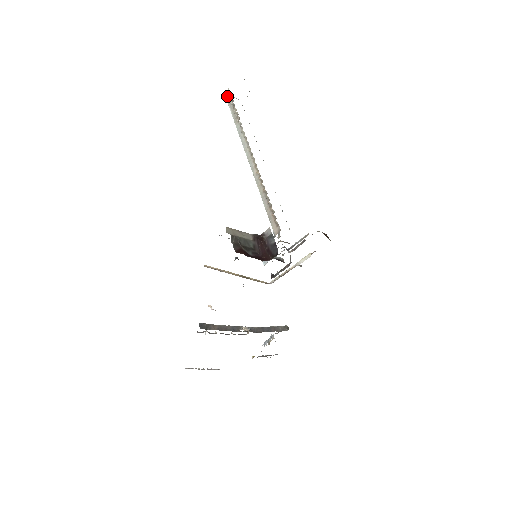
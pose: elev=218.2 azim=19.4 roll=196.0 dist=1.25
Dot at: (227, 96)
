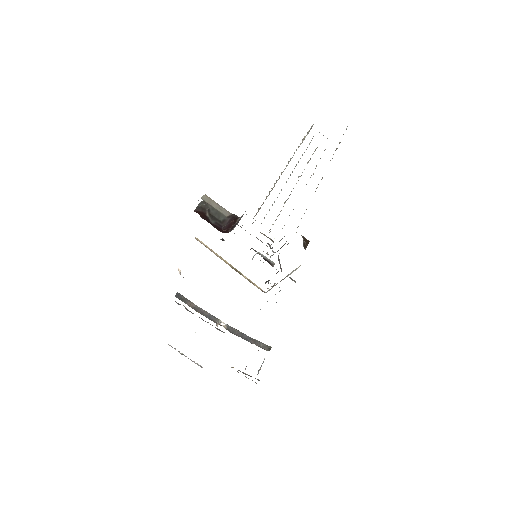
Dot at: (310, 128)
